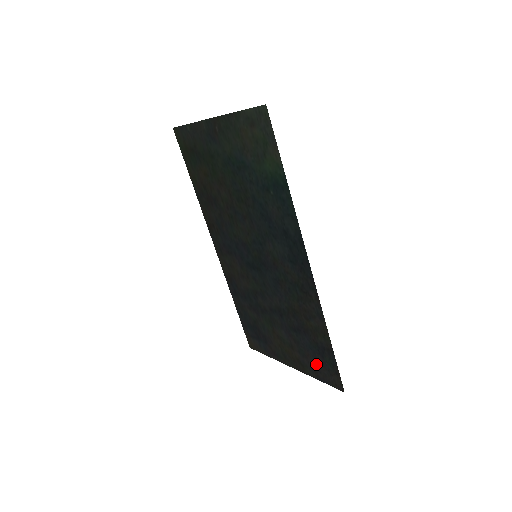
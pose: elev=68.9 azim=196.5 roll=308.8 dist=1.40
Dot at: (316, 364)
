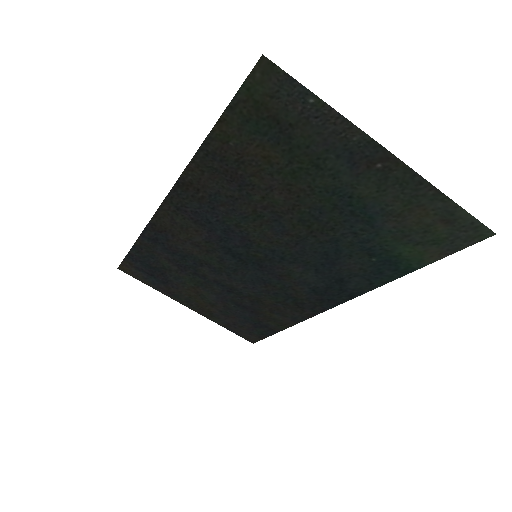
Dot at: (237, 324)
